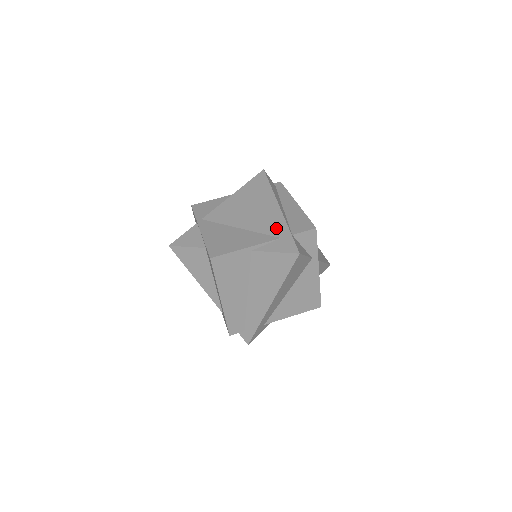
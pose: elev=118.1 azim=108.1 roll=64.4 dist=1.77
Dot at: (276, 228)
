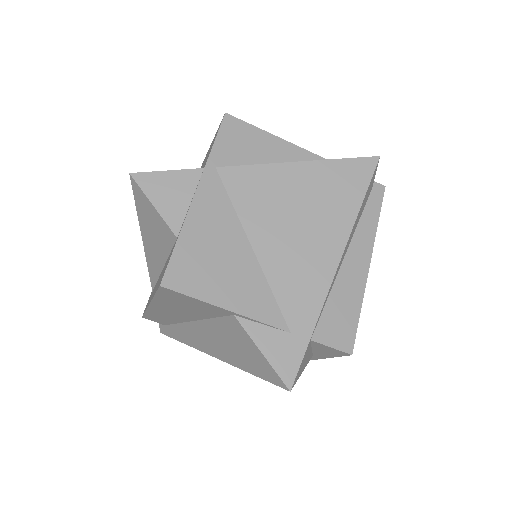
Dot at: (300, 305)
